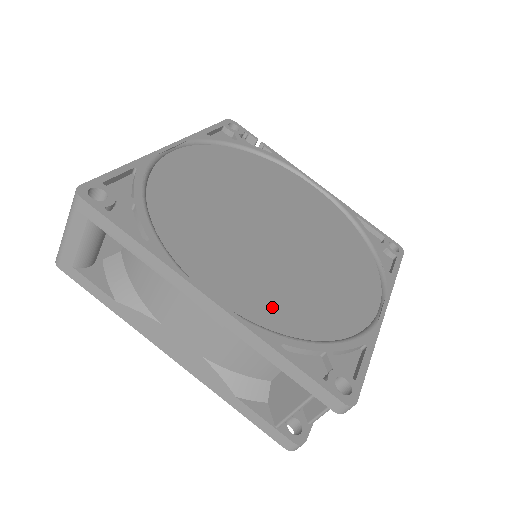
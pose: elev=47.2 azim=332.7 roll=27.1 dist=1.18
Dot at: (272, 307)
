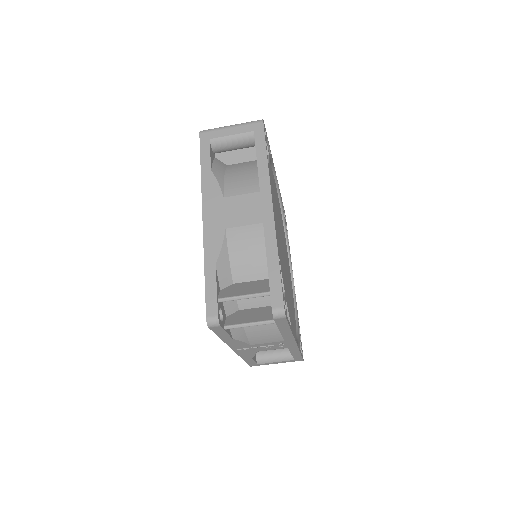
Dot at: occluded
